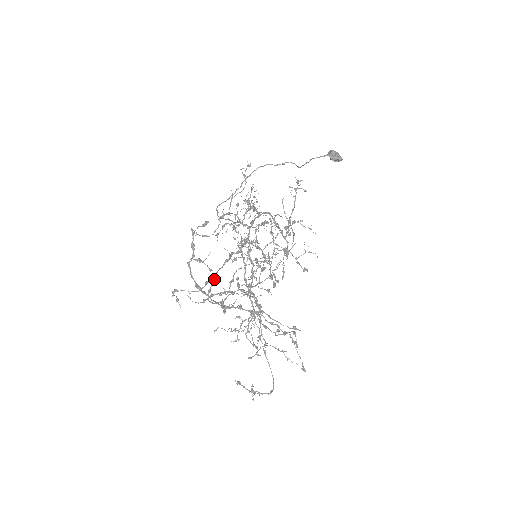
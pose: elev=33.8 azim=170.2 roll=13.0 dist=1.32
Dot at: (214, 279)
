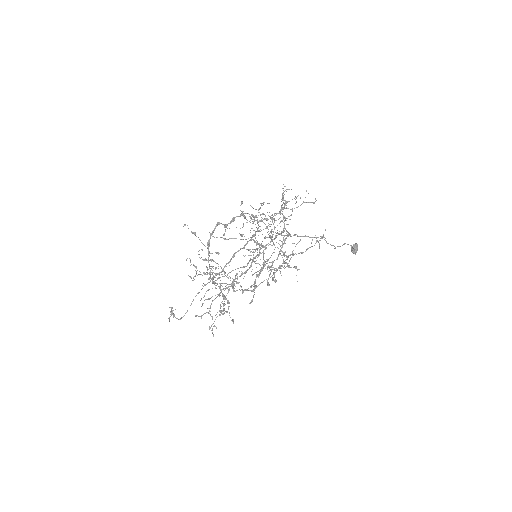
Dot at: occluded
